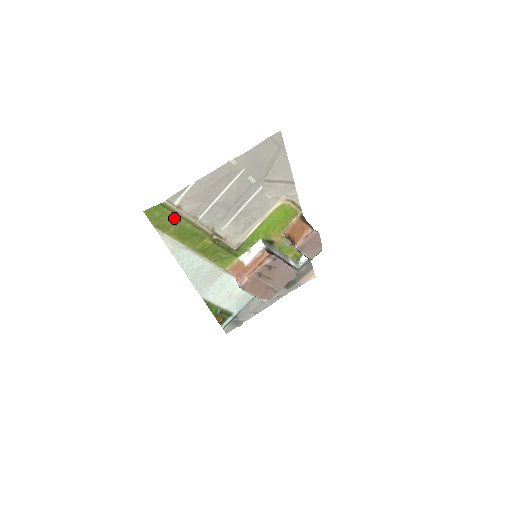
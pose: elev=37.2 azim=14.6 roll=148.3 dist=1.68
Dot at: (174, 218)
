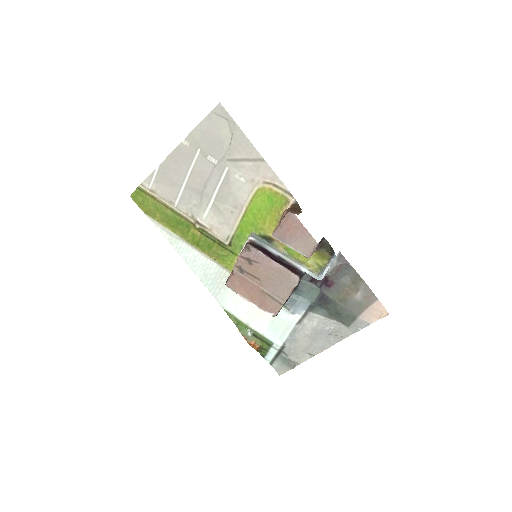
Dot at: (155, 203)
